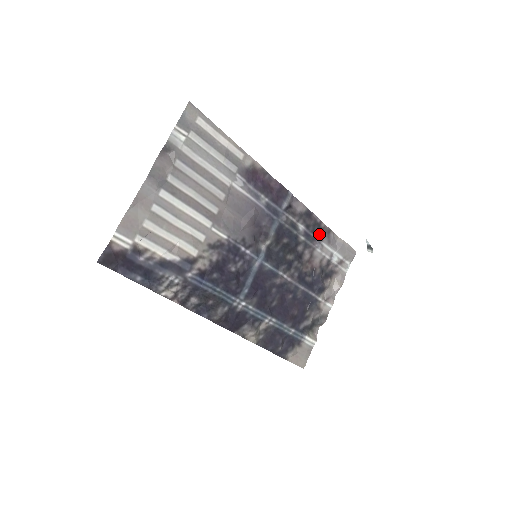
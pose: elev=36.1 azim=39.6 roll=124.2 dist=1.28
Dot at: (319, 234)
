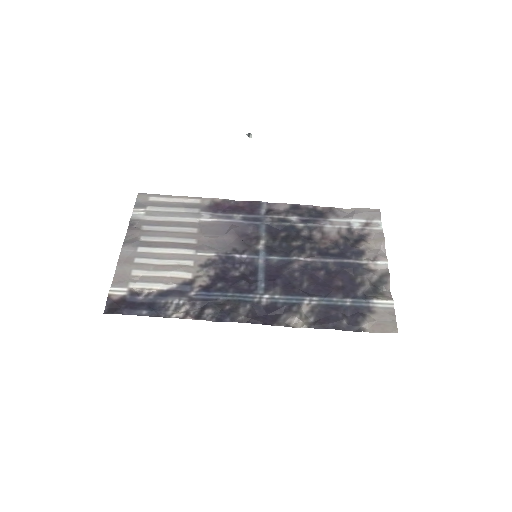
Dot at: (320, 216)
